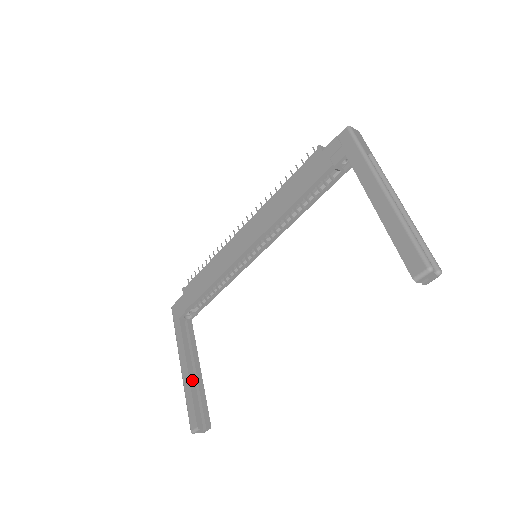
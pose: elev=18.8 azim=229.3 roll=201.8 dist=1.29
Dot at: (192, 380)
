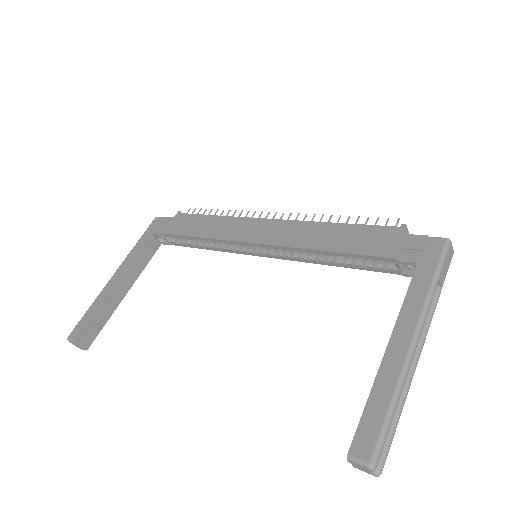
Dot at: (110, 296)
